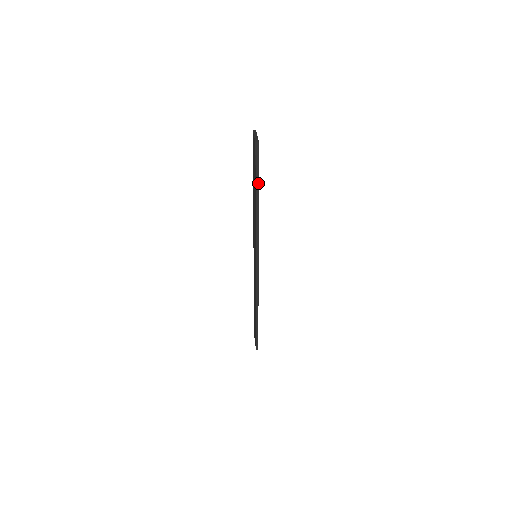
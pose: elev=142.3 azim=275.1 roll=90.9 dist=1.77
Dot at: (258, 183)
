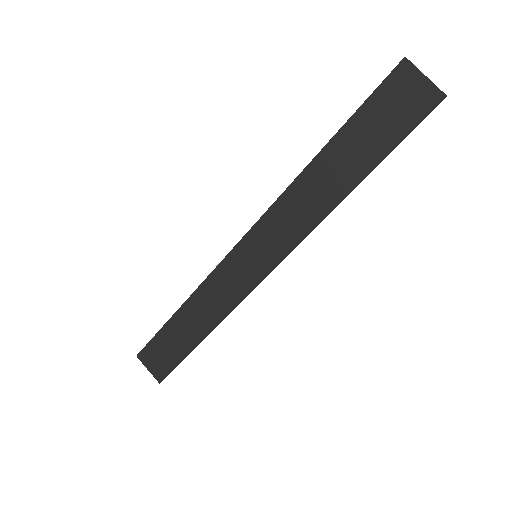
Dot at: occluded
